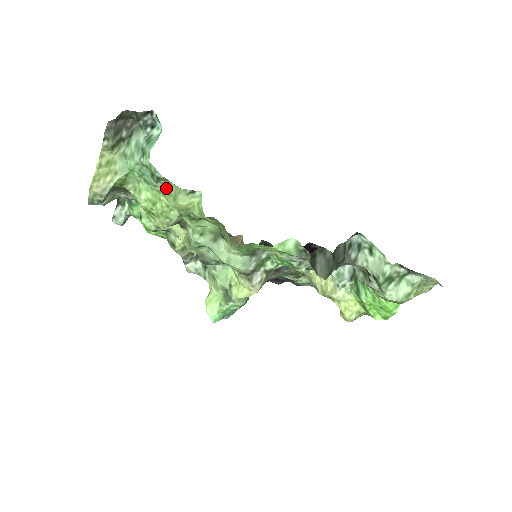
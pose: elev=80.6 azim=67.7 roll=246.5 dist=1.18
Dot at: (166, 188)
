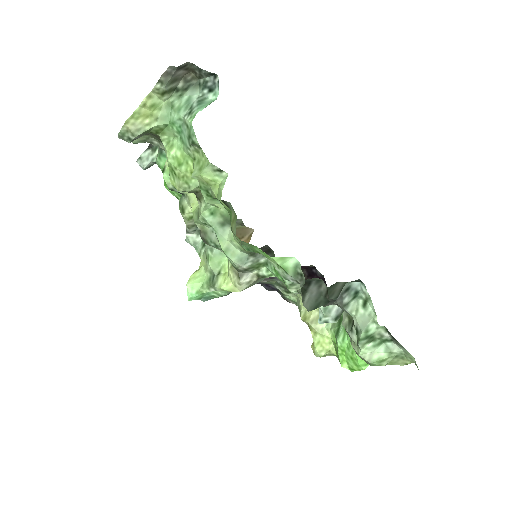
Dot at: (197, 155)
